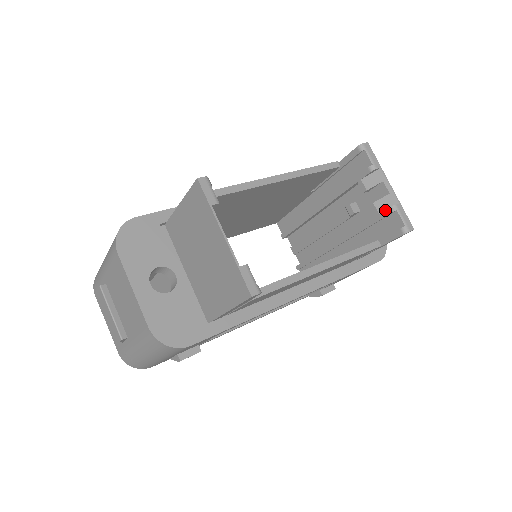
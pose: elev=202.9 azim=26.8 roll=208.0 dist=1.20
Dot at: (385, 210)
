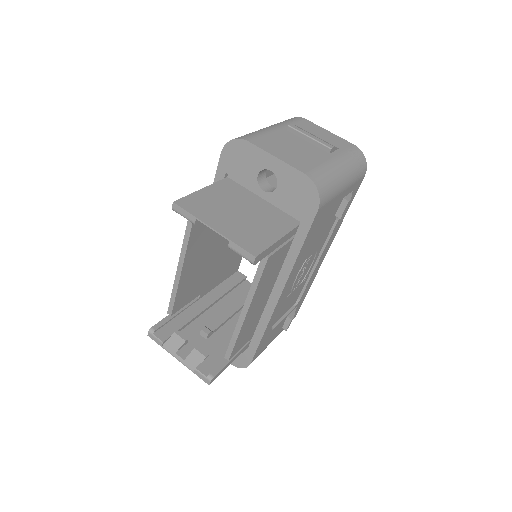
Dot at: occluded
